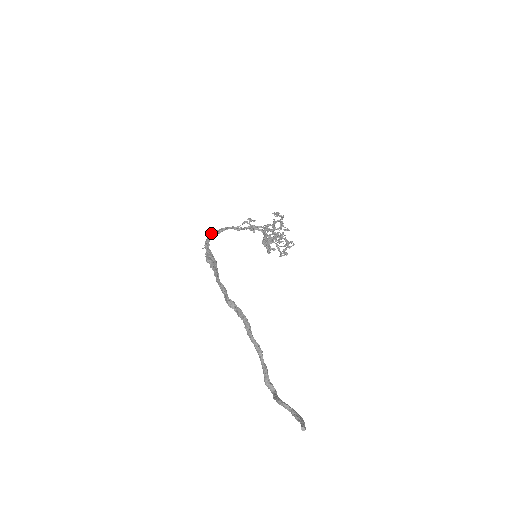
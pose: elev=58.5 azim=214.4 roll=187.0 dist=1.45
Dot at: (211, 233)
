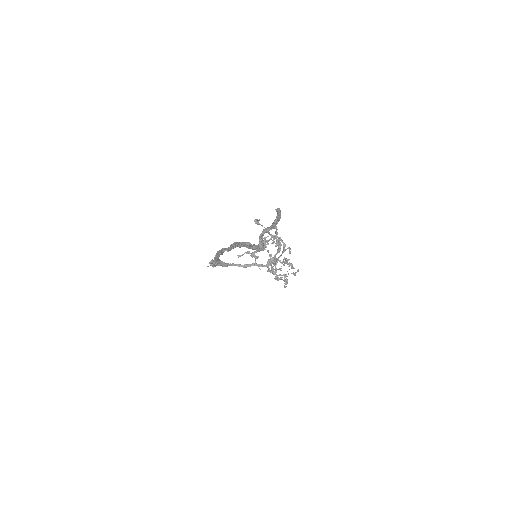
Dot at: occluded
